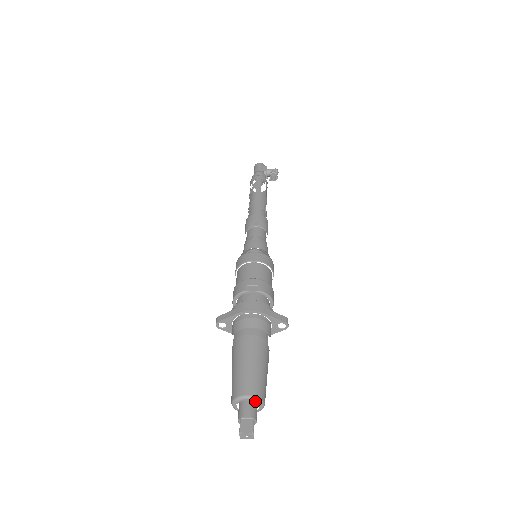
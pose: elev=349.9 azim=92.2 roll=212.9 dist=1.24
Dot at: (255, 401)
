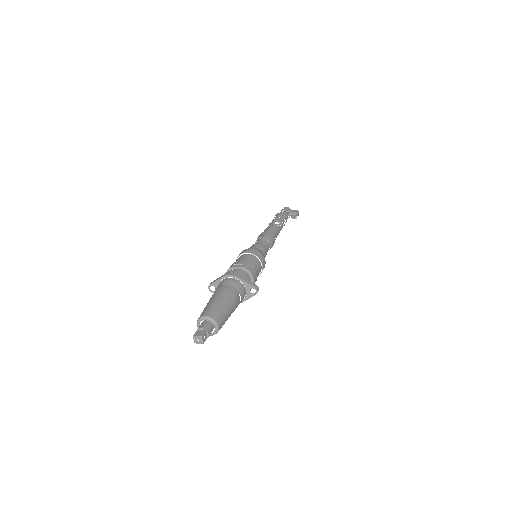
Dot at: (211, 321)
